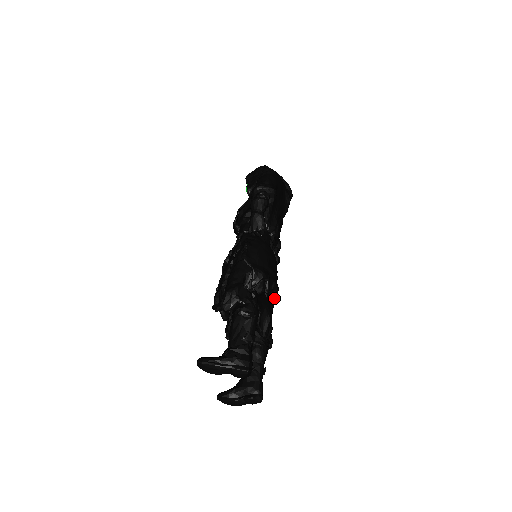
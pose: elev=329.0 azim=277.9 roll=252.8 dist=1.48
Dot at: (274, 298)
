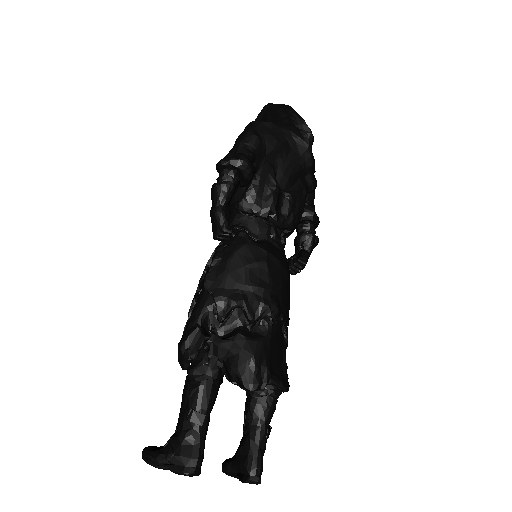
Dot at: (270, 324)
